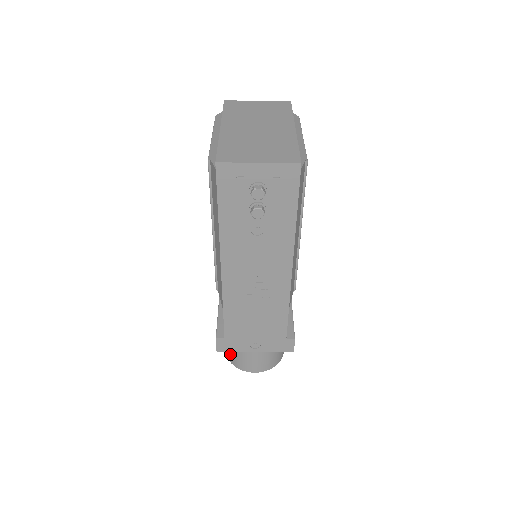
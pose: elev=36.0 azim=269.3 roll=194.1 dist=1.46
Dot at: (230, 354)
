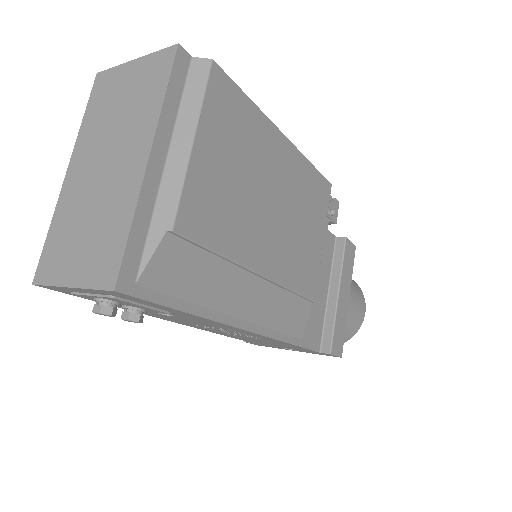
Dot at: occluded
